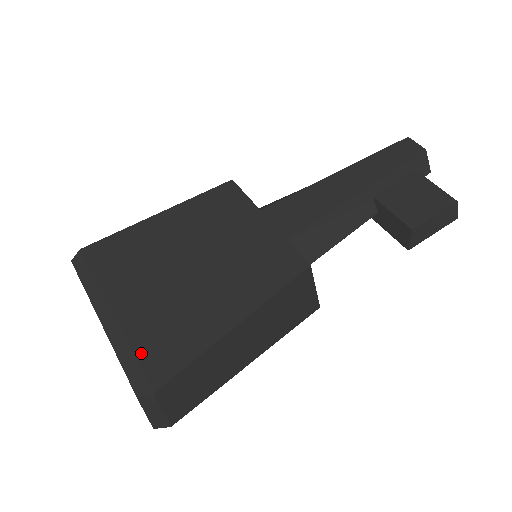
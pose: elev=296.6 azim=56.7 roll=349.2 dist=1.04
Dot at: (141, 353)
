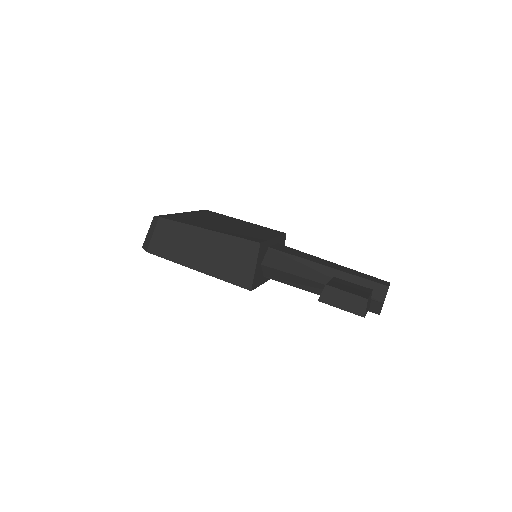
Dot at: (174, 216)
